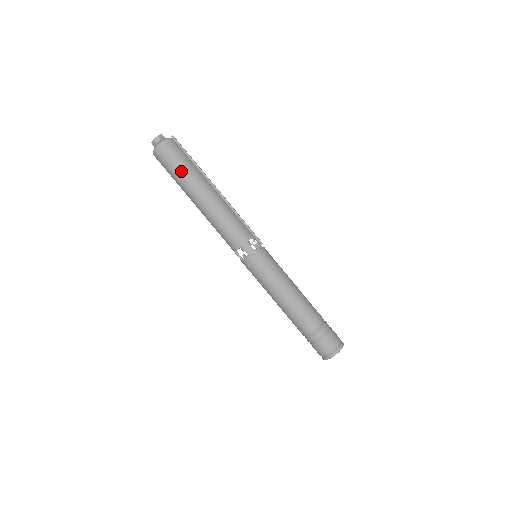
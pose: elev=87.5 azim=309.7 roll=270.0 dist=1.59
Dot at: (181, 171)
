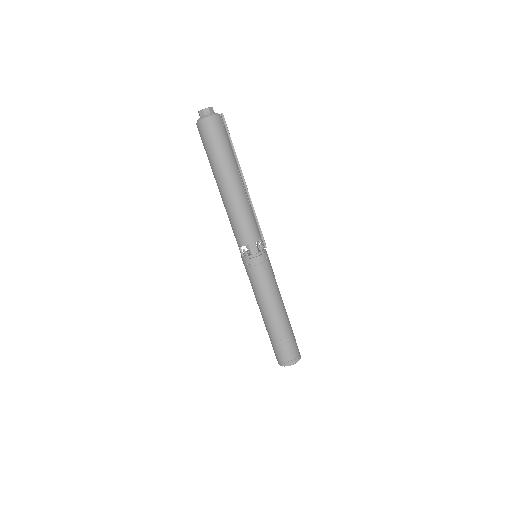
Dot at: (220, 153)
